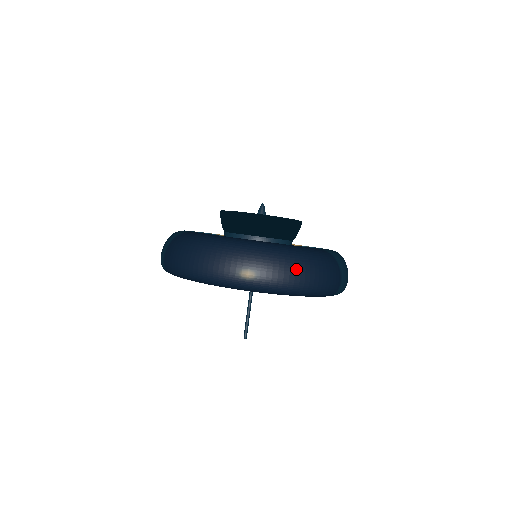
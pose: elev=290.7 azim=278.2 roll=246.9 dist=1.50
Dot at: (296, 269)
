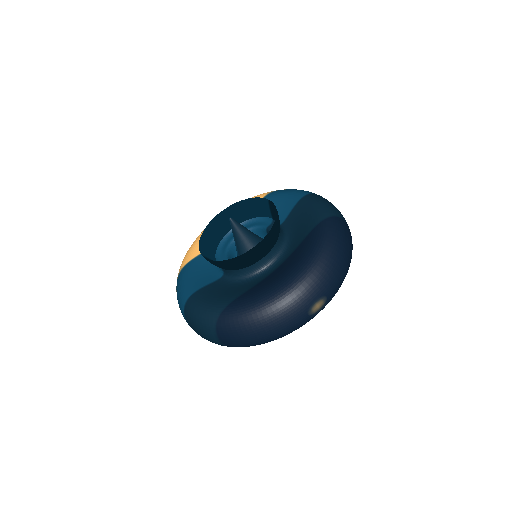
Dot at: (339, 265)
